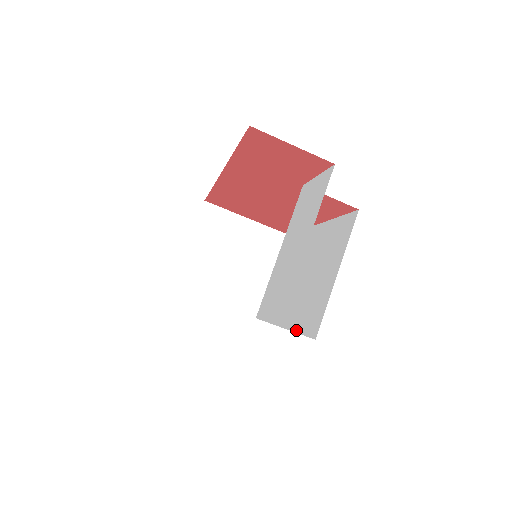
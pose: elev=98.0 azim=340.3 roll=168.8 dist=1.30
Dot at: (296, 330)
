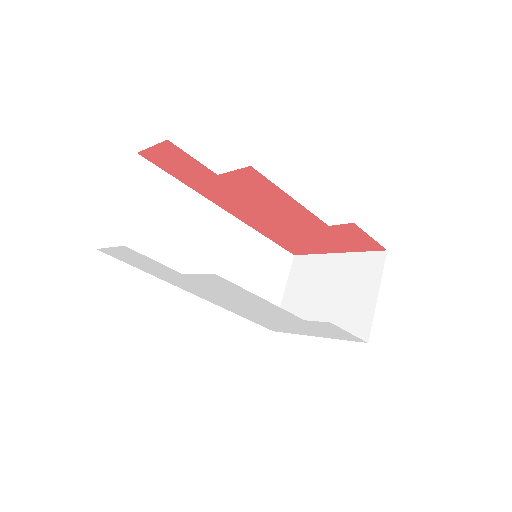
Dot at: occluded
